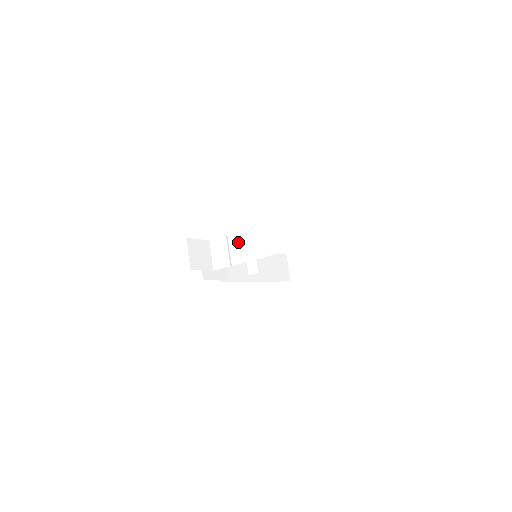
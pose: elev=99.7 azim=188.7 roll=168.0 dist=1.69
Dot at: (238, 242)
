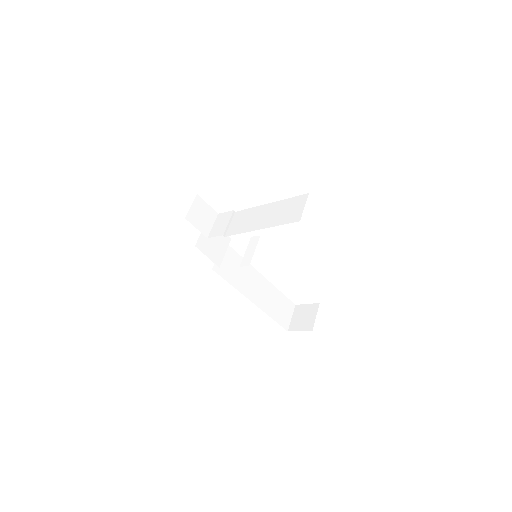
Dot at: (241, 217)
